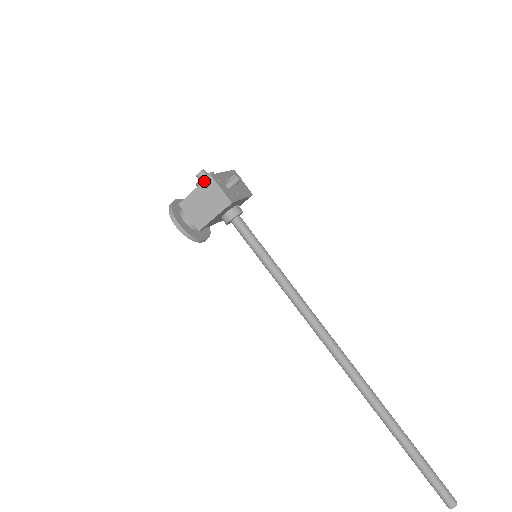
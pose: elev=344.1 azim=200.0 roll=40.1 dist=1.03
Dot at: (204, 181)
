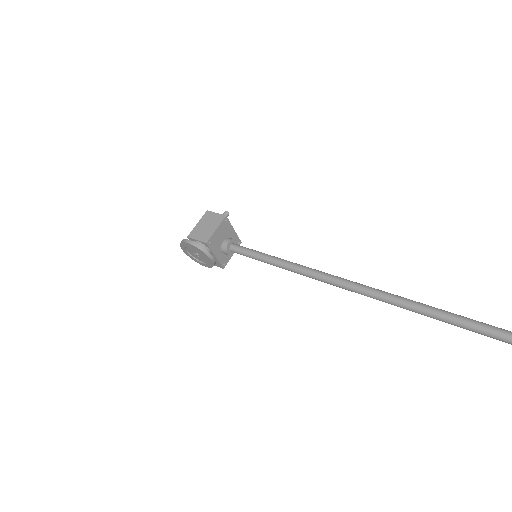
Dot at: (203, 215)
